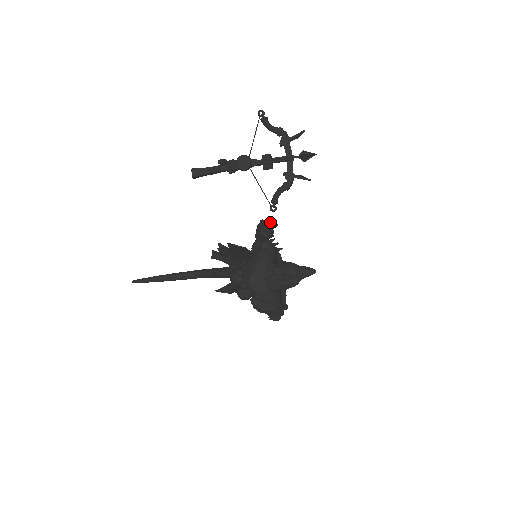
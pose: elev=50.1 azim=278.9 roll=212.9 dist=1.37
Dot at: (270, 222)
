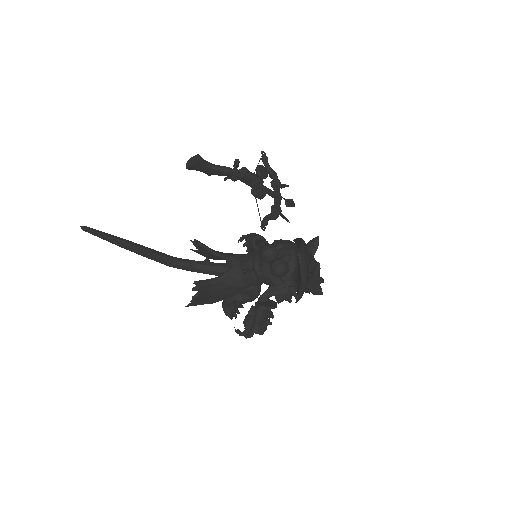
Dot at: occluded
